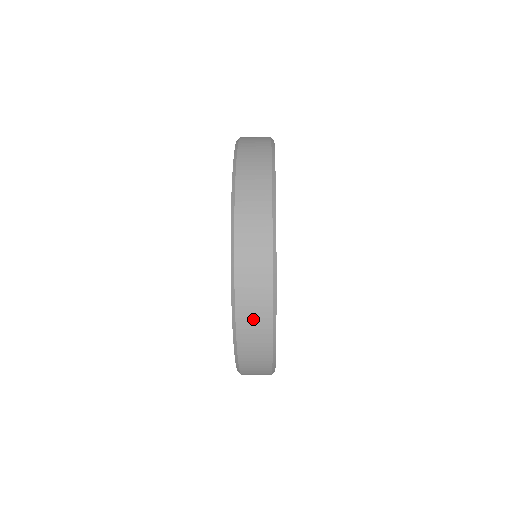
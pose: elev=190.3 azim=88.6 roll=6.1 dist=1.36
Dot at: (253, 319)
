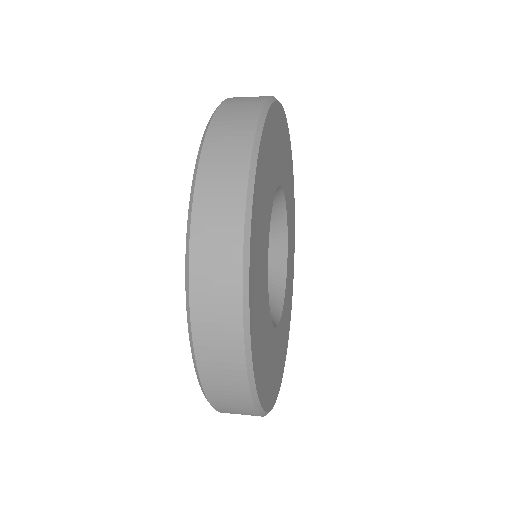
Dot at: (222, 376)
